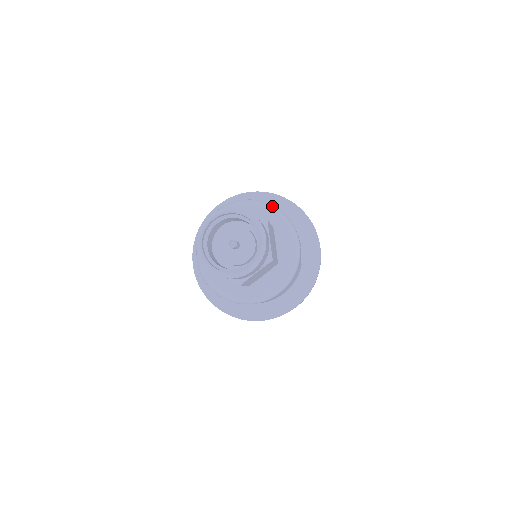
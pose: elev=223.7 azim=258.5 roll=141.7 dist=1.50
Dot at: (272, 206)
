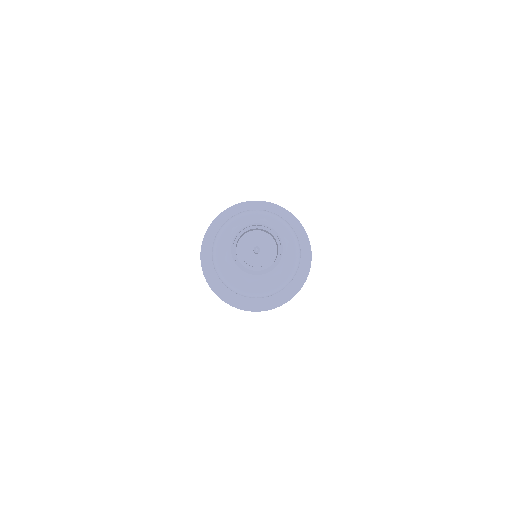
Dot at: (290, 226)
